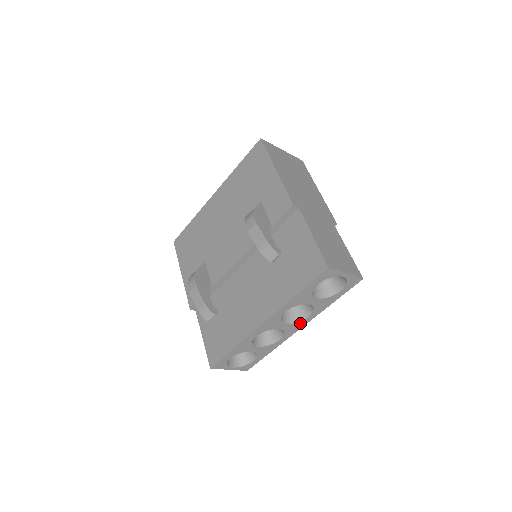
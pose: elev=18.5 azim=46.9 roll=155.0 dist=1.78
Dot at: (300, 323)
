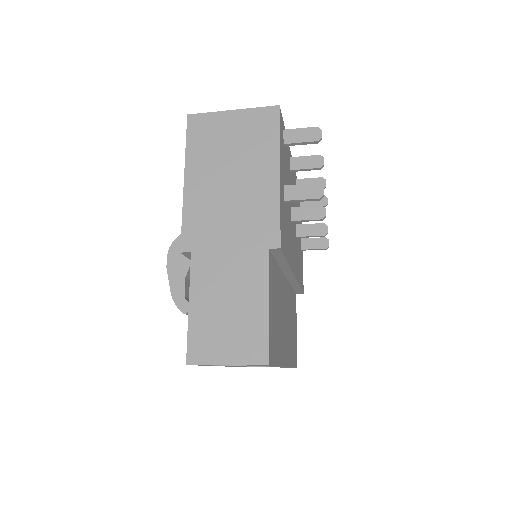
Dot at: occluded
